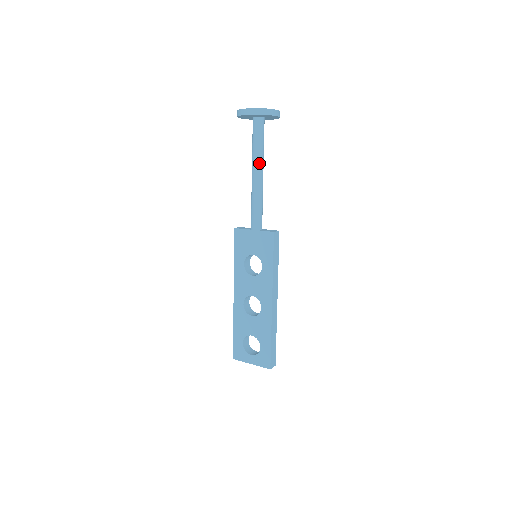
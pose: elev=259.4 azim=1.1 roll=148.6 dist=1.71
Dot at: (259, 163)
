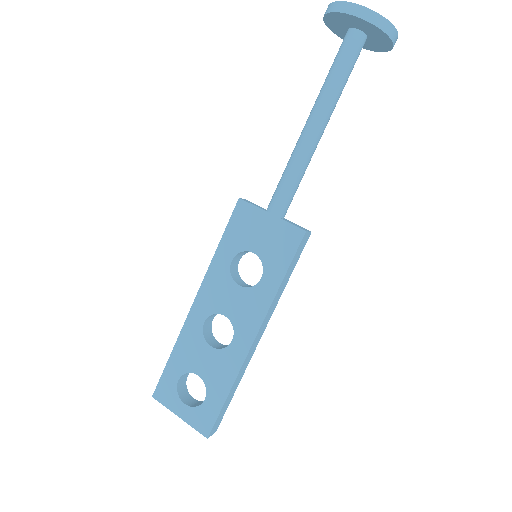
Dot at: (327, 109)
